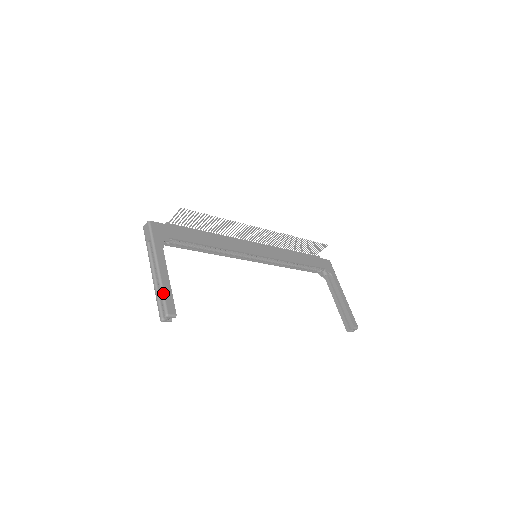
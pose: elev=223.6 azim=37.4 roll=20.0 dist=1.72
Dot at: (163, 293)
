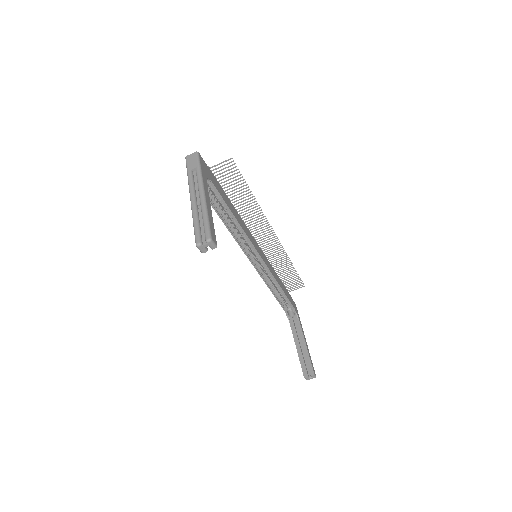
Dot at: (208, 218)
